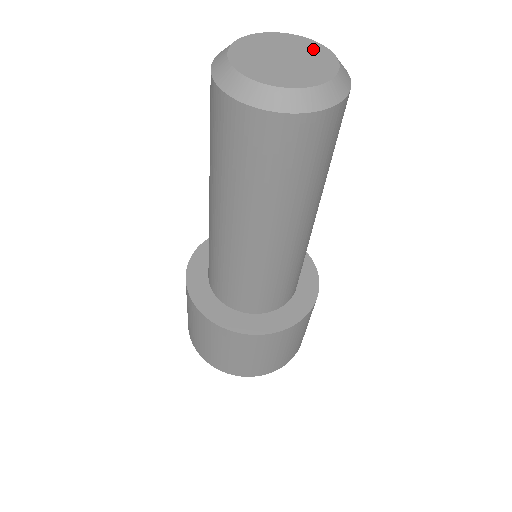
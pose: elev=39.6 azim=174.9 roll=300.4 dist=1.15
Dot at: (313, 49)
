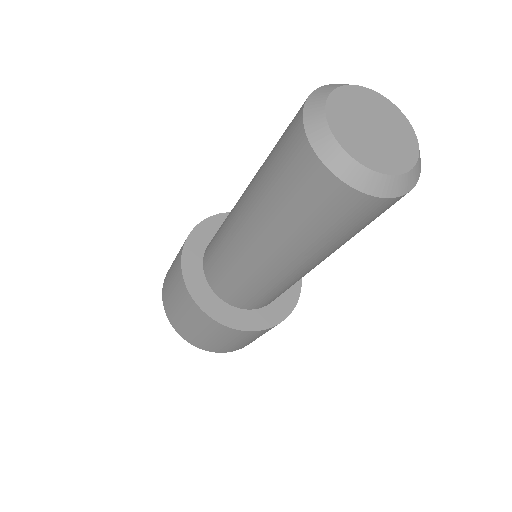
Dot at: (383, 106)
